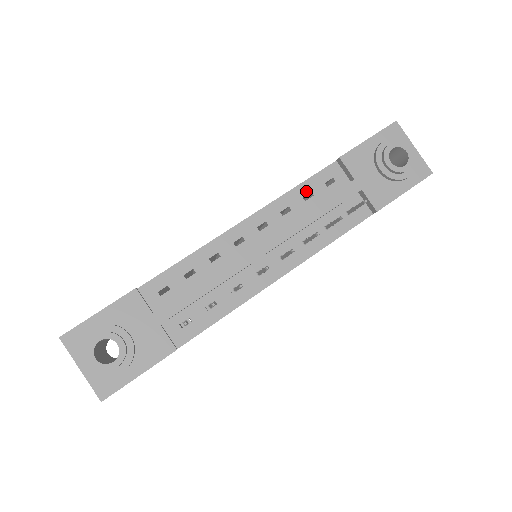
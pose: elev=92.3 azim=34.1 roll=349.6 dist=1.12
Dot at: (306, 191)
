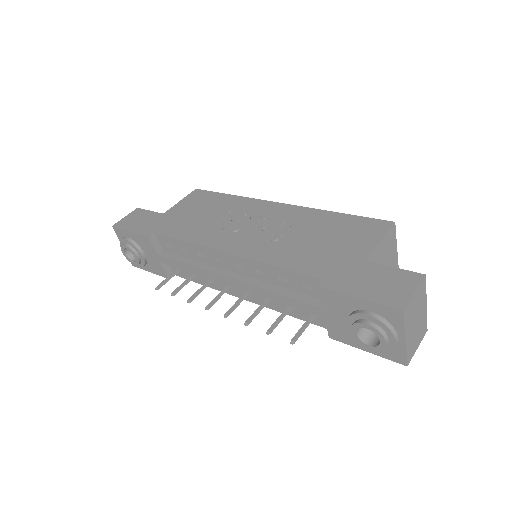
Dot at: (283, 275)
